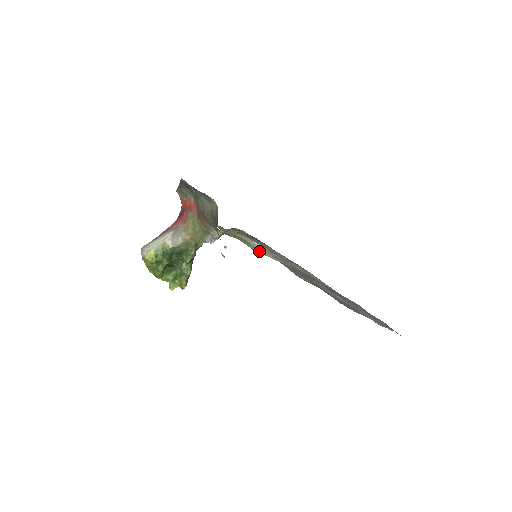
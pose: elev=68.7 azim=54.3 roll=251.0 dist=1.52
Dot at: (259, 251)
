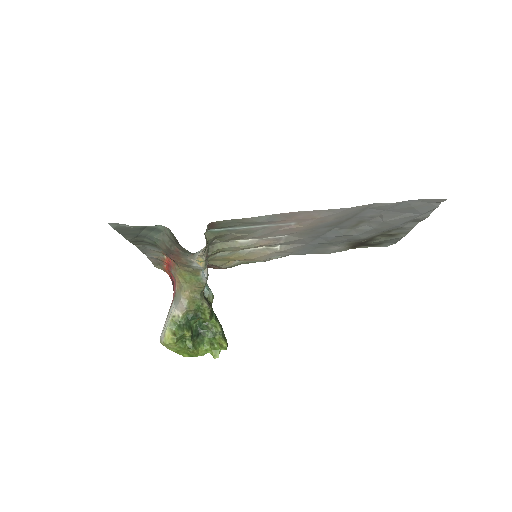
Dot at: (262, 255)
